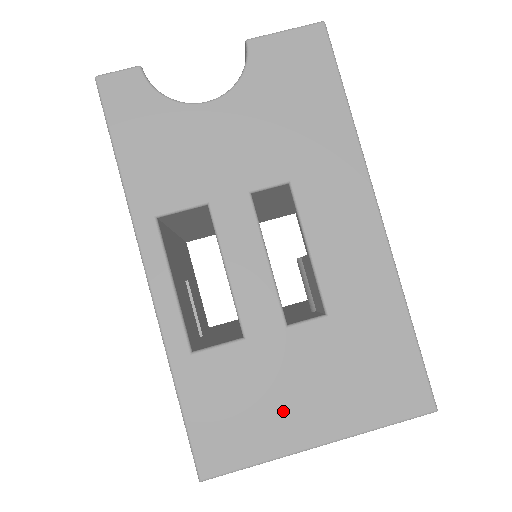
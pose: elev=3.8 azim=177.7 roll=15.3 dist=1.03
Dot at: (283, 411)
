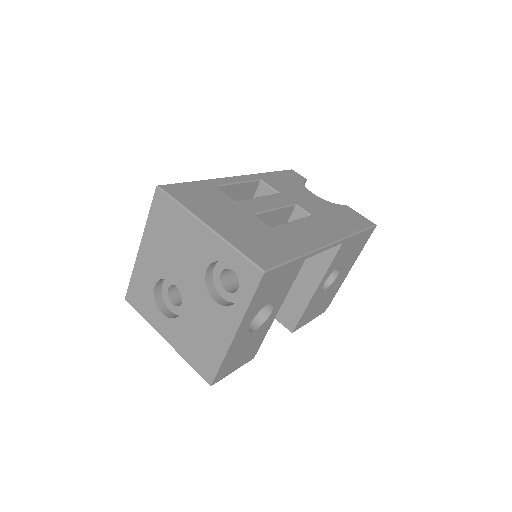
Dot at: (214, 212)
